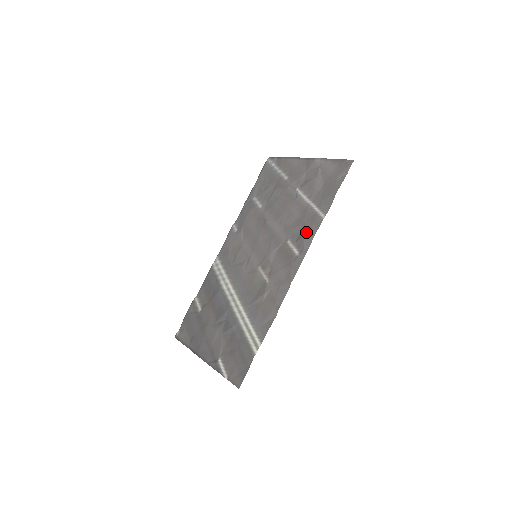
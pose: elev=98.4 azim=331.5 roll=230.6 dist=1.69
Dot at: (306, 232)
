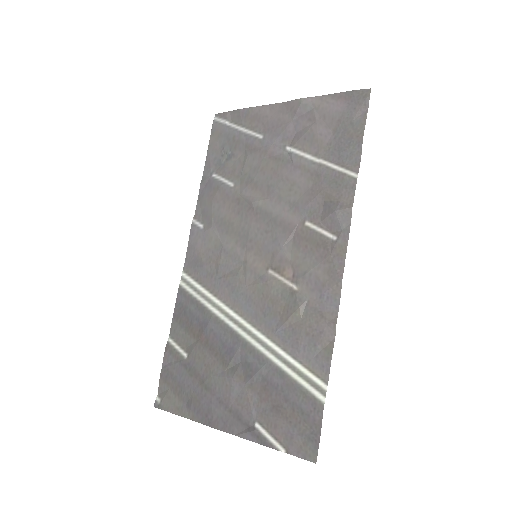
Dot at: (335, 203)
